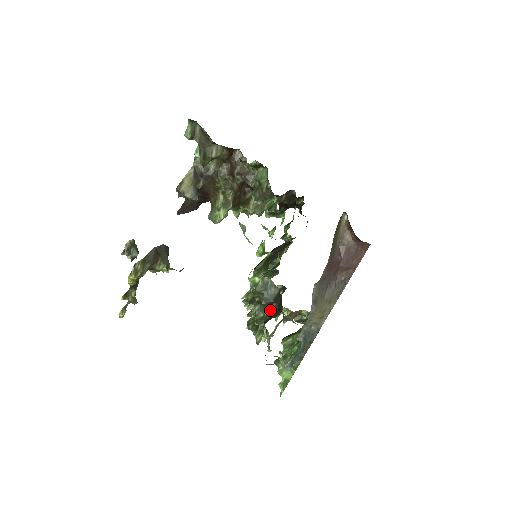
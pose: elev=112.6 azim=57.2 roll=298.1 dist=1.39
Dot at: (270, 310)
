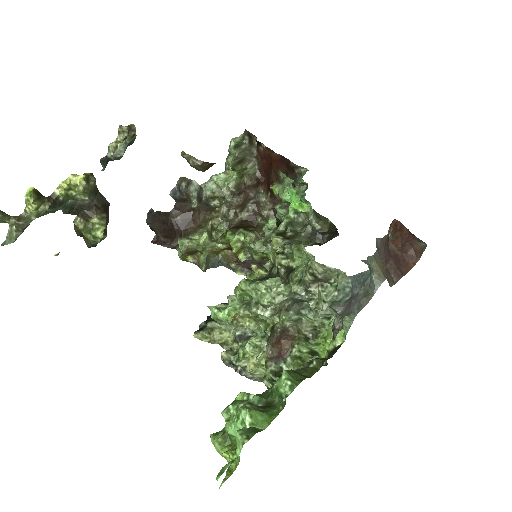
Dot at: (309, 245)
